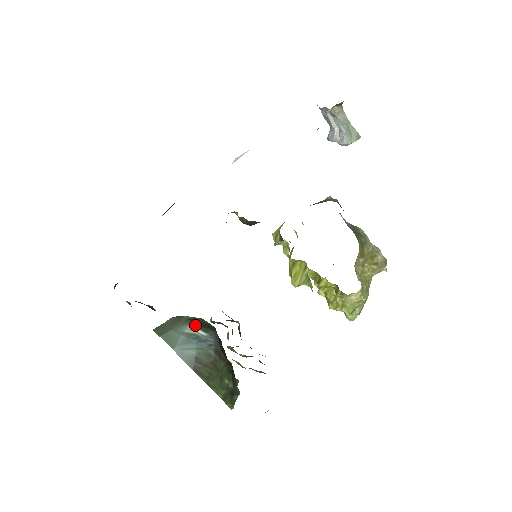
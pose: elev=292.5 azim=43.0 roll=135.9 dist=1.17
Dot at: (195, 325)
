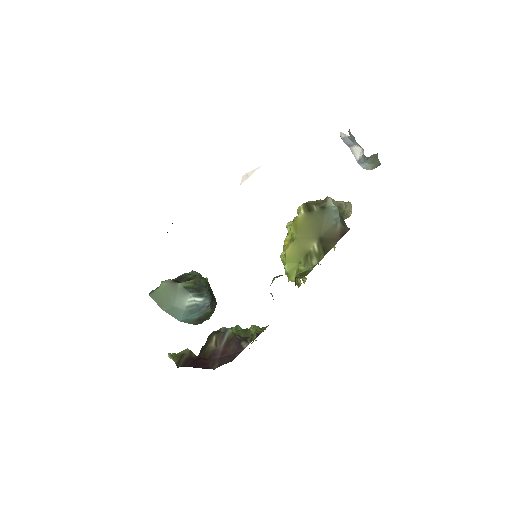
Dot at: (193, 295)
